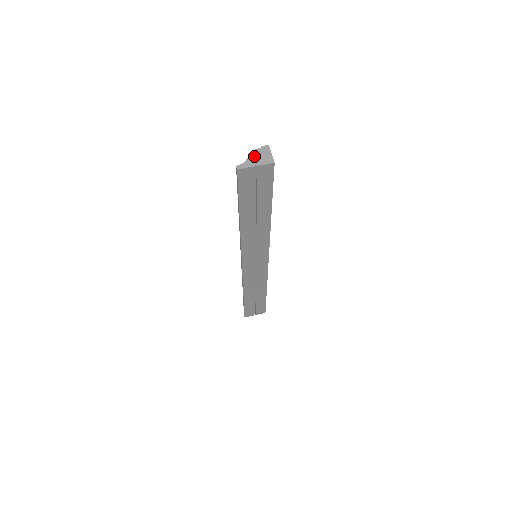
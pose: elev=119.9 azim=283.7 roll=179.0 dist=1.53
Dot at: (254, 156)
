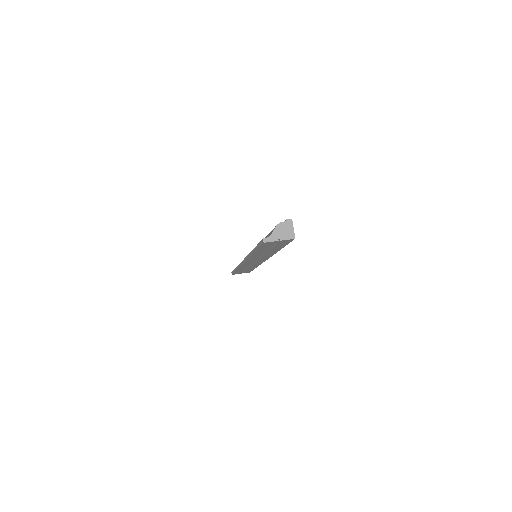
Dot at: (279, 230)
